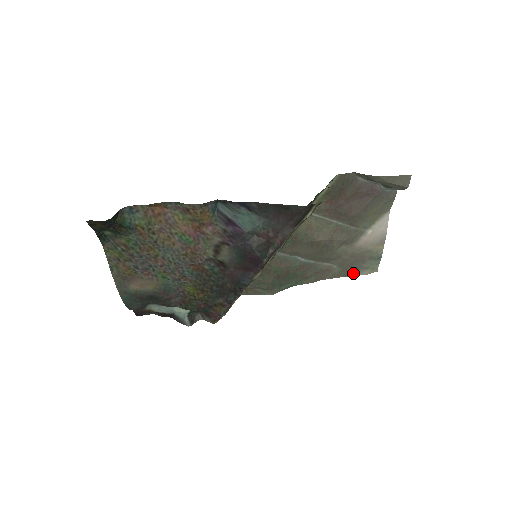
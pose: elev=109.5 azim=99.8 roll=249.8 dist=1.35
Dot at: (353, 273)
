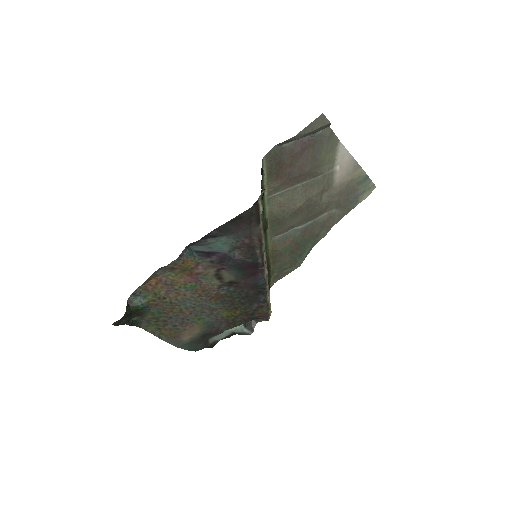
Dot at: (355, 203)
